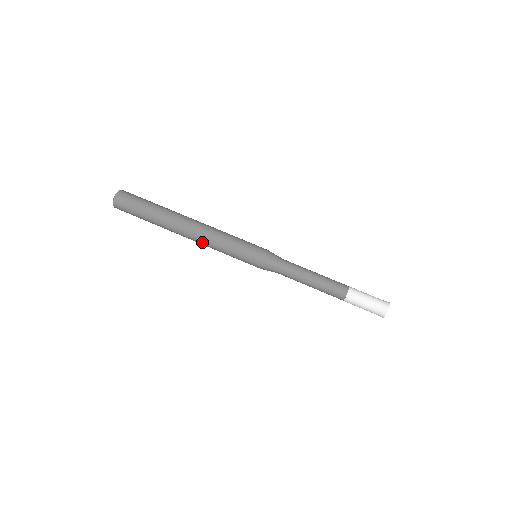
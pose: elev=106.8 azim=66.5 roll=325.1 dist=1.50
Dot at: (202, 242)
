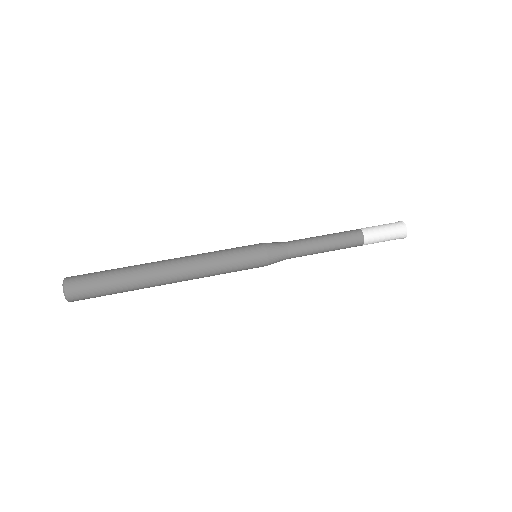
Dot at: (193, 271)
